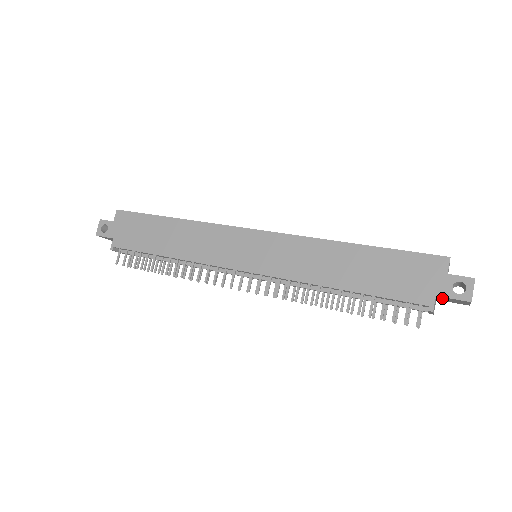
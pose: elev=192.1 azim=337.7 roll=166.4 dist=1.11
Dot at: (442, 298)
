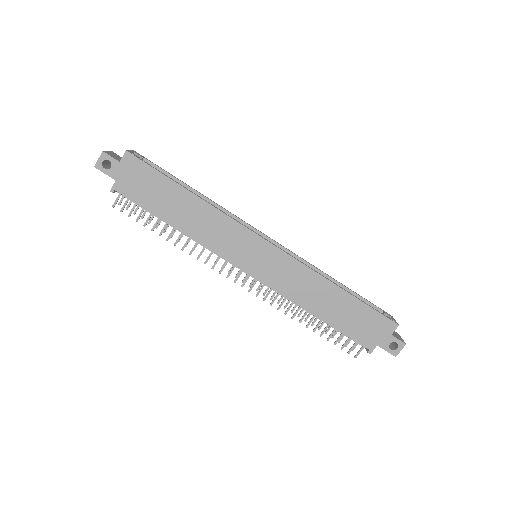
Dot at: occluded
